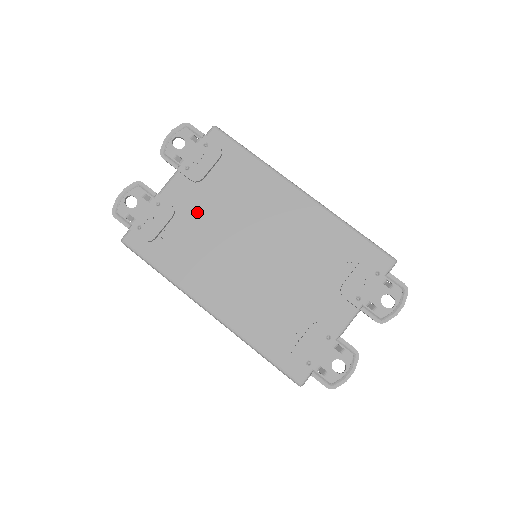
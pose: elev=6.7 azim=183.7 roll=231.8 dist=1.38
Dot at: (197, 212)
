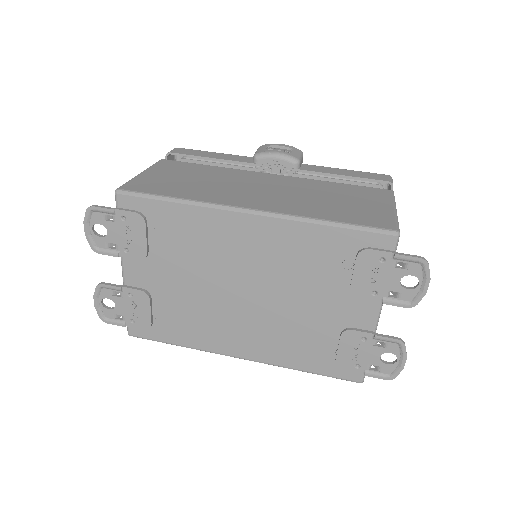
Dot at: (167, 284)
